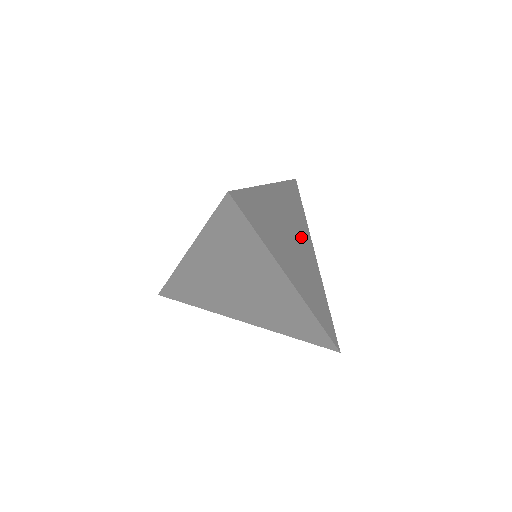
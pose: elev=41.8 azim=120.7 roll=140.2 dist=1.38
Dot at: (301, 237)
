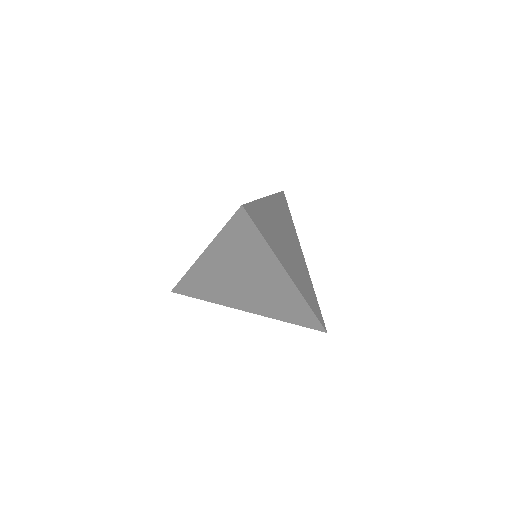
Dot at: (292, 239)
